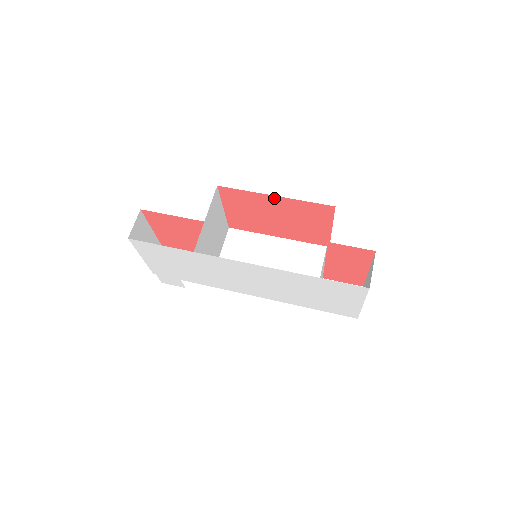
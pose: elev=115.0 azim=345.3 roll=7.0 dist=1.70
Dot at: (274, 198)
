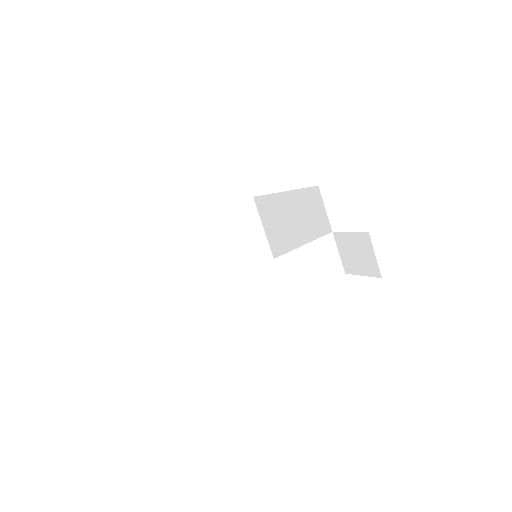
Dot at: occluded
